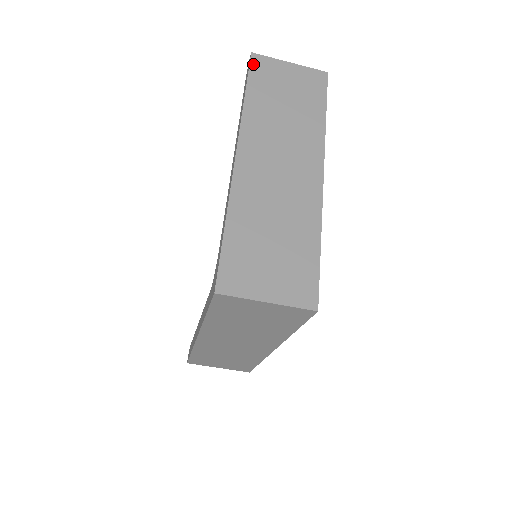
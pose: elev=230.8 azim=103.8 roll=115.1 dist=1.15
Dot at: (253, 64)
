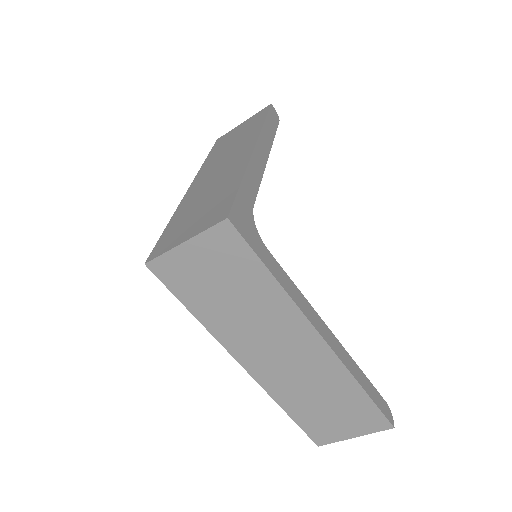
Dot at: (216, 143)
